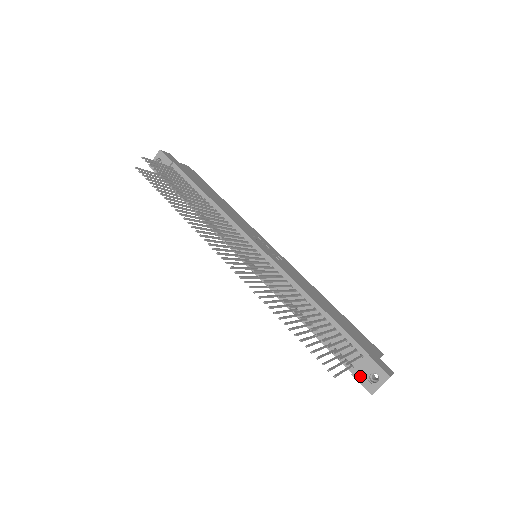
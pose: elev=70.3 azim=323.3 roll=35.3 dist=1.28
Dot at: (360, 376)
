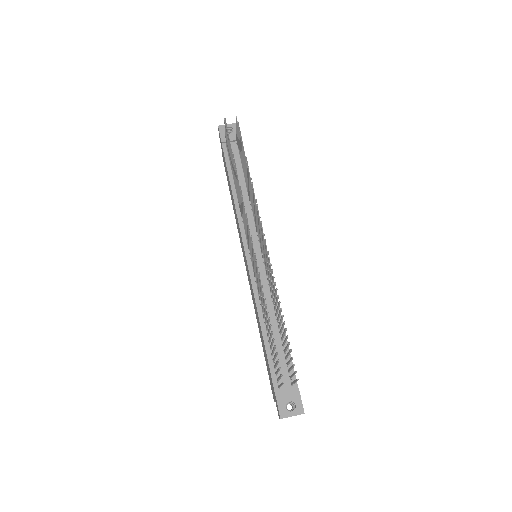
Dot at: (281, 398)
